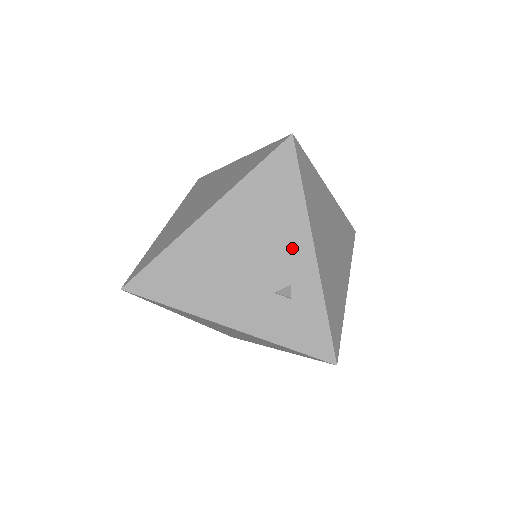
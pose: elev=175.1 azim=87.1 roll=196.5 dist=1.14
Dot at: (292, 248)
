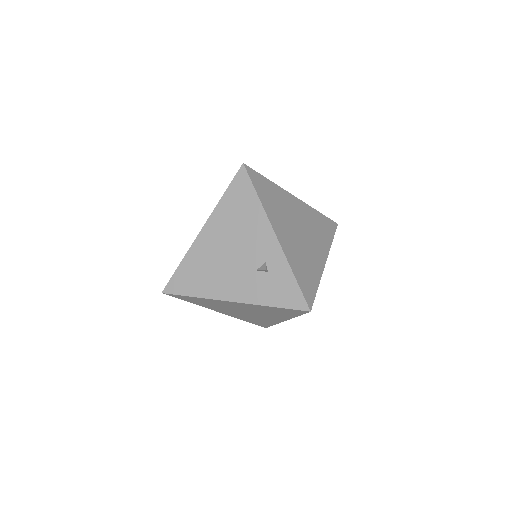
Dot at: (260, 237)
